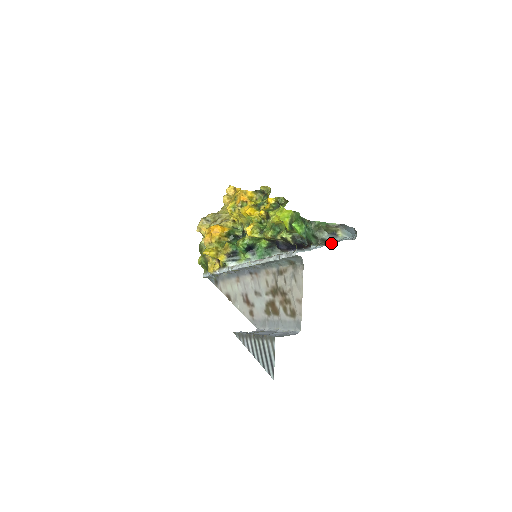
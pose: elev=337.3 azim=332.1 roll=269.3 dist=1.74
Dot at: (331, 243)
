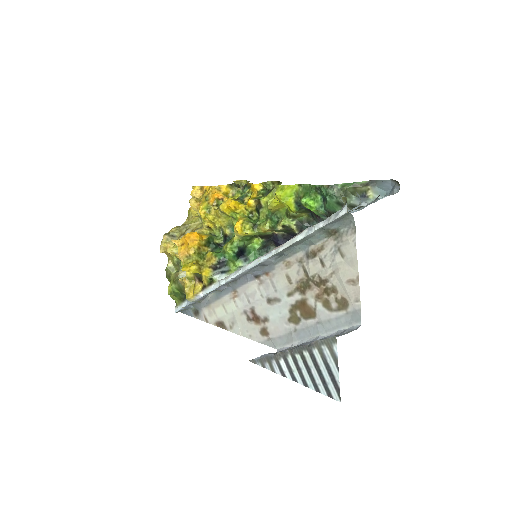
Dot at: (369, 203)
